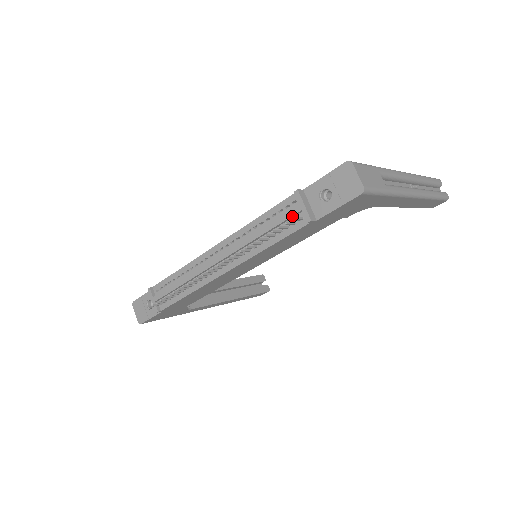
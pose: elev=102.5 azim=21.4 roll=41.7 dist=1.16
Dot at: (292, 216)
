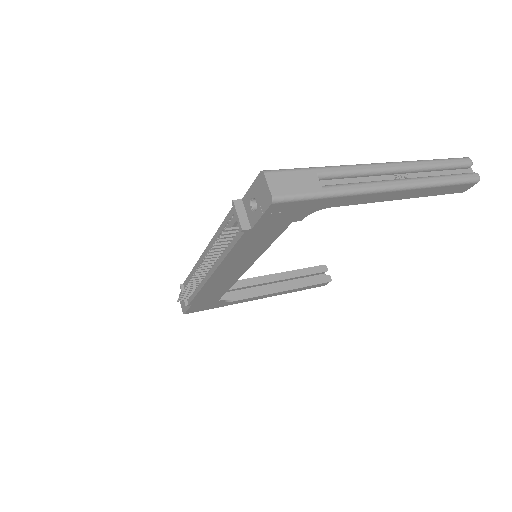
Dot at: (234, 225)
